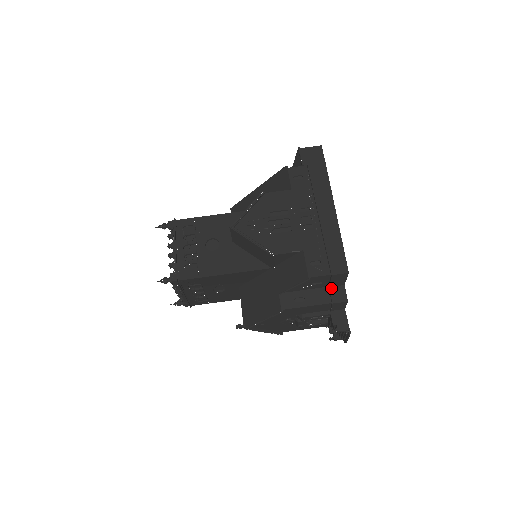
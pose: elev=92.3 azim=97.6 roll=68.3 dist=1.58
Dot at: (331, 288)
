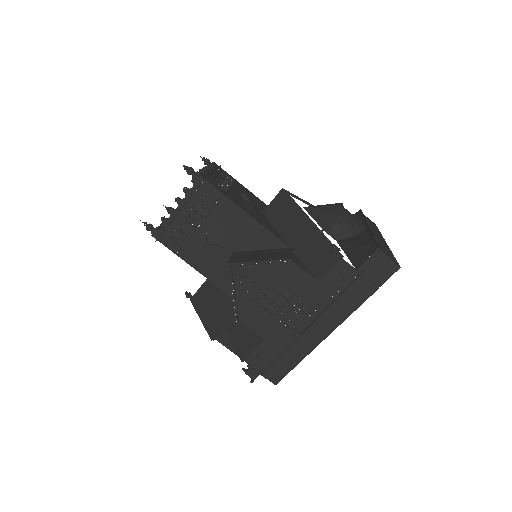
Dot at: occluded
